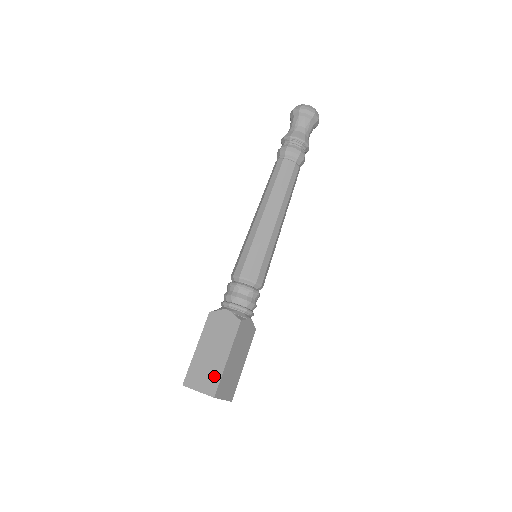
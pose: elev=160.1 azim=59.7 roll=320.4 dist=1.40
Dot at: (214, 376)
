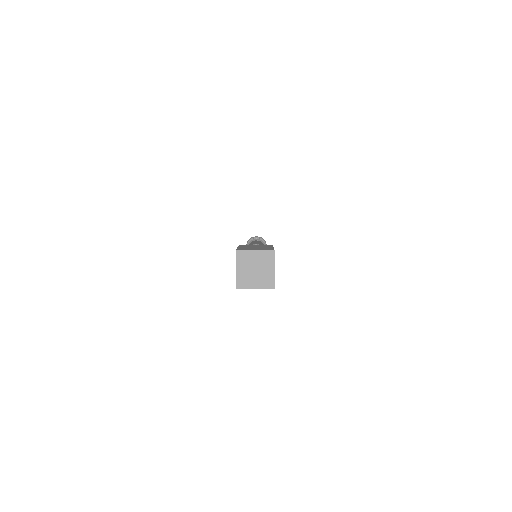
Dot at: (266, 248)
